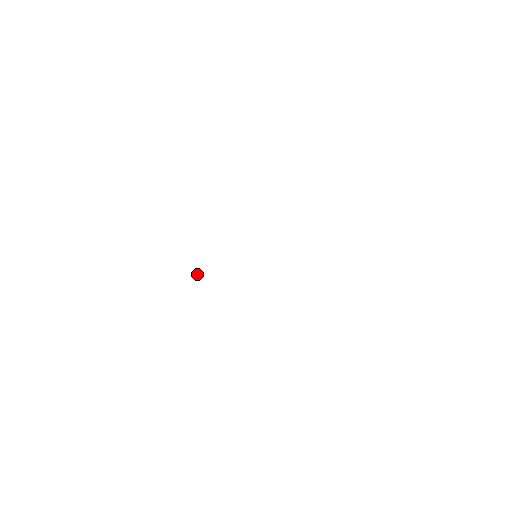
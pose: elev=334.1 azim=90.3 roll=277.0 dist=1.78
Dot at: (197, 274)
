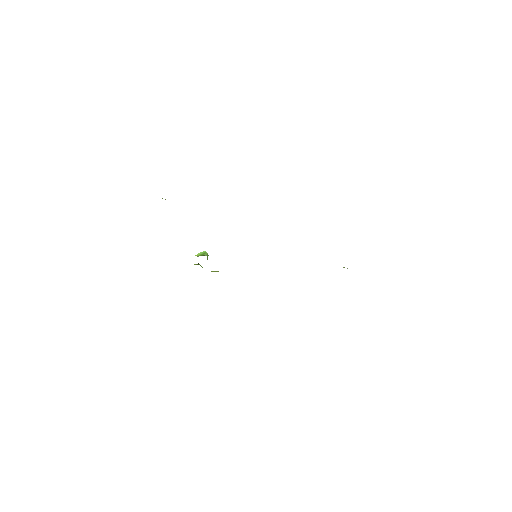
Dot at: (201, 254)
